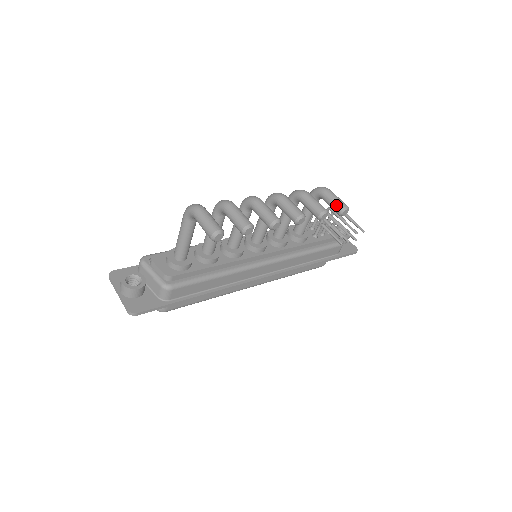
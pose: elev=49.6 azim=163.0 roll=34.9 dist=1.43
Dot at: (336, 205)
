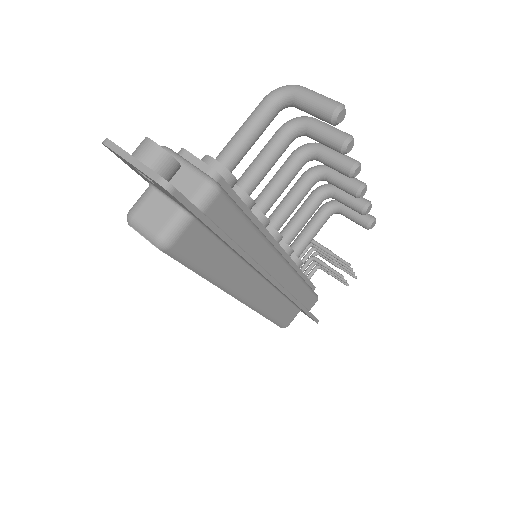
Dot at: occluded
